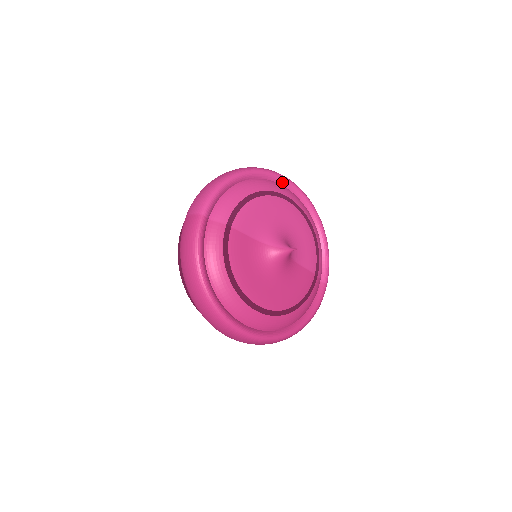
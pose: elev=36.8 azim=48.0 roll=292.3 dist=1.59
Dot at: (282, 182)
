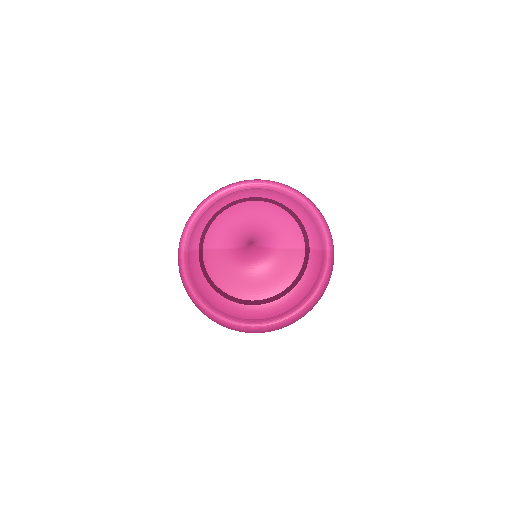
Dot at: (247, 186)
